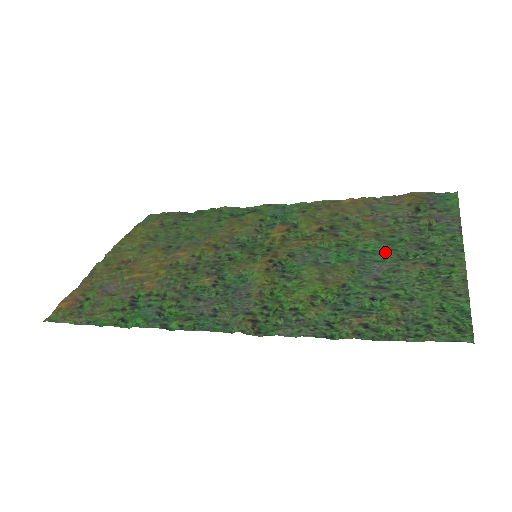
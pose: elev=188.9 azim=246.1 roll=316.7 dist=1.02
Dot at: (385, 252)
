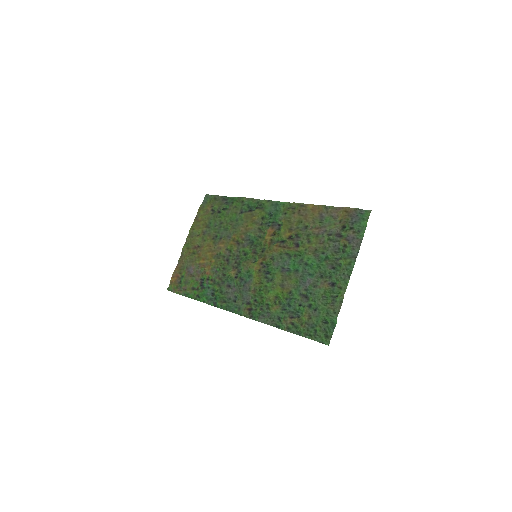
Dot at: (315, 268)
